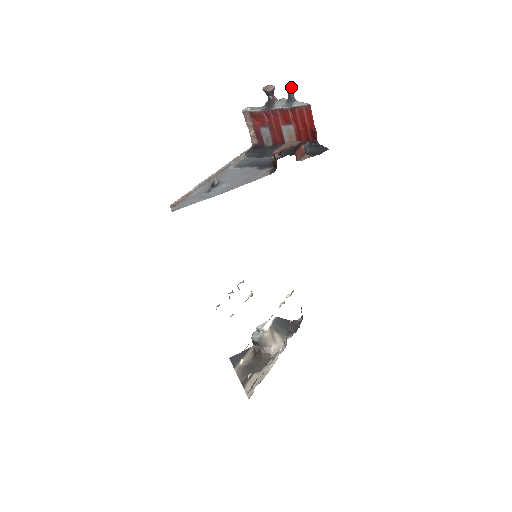
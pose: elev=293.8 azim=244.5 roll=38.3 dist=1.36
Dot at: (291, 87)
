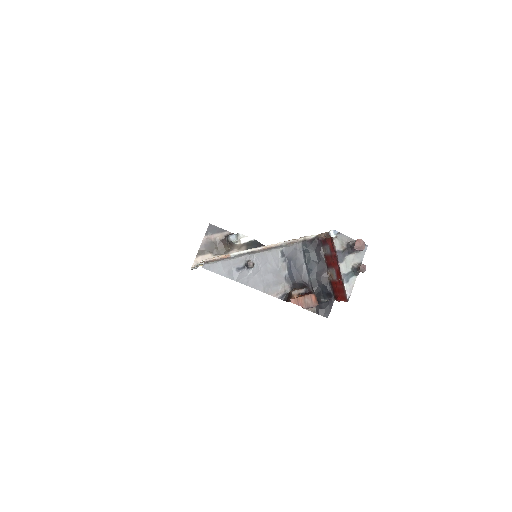
Dot at: (363, 272)
